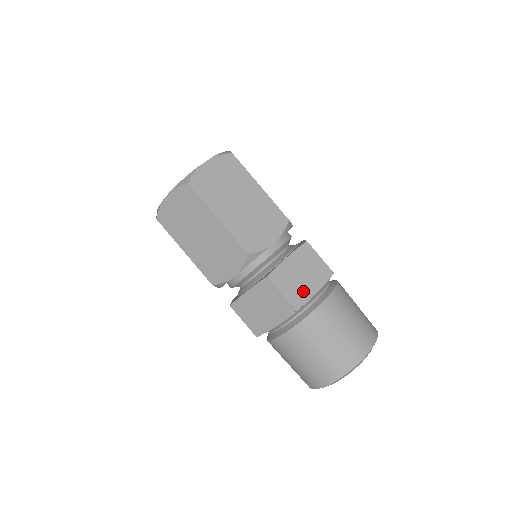
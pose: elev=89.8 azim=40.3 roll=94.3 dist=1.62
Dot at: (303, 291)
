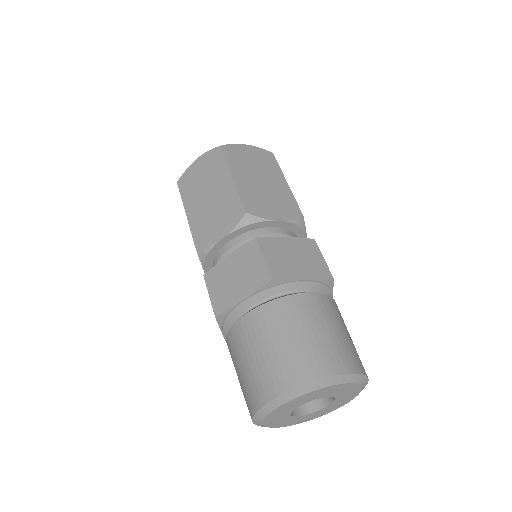
Dot at: (289, 270)
